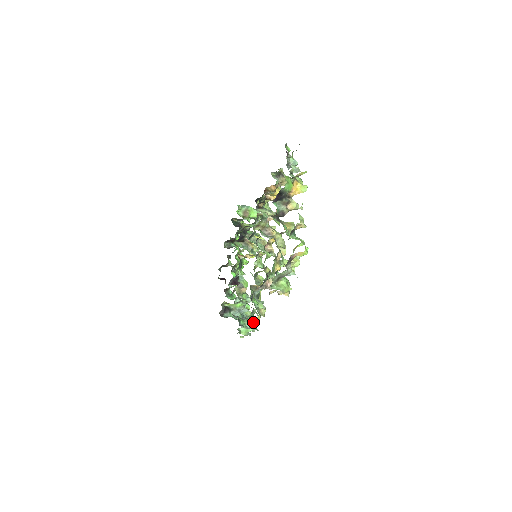
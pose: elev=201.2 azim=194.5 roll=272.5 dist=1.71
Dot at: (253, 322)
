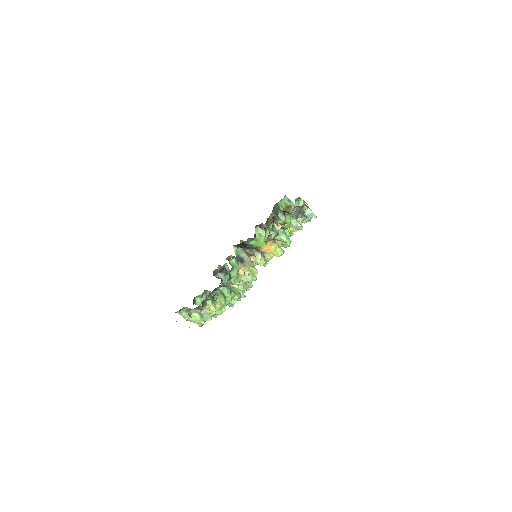
Dot at: occluded
